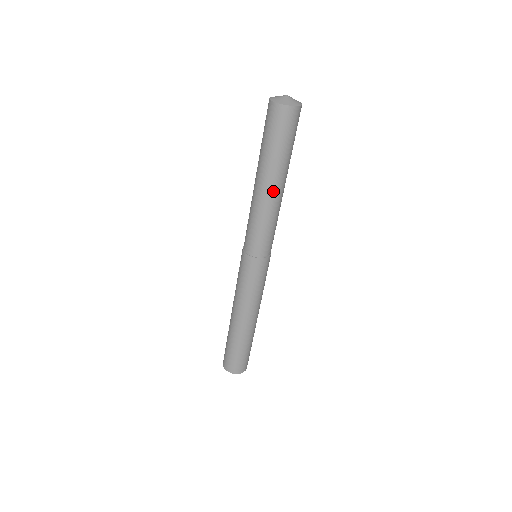
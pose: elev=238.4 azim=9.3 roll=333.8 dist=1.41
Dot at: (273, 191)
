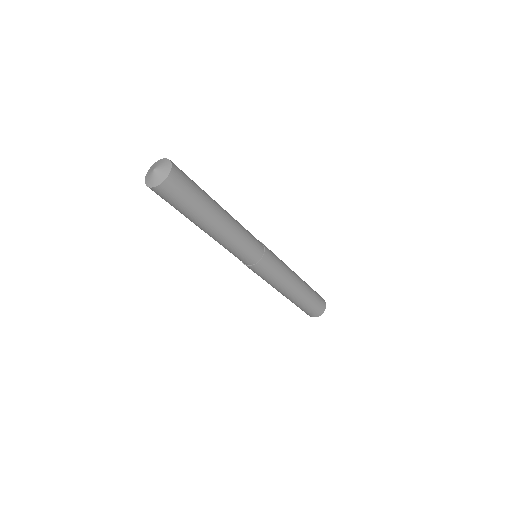
Dot at: (217, 229)
